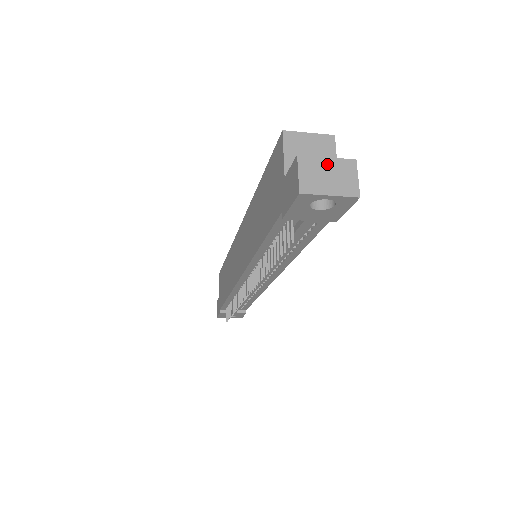
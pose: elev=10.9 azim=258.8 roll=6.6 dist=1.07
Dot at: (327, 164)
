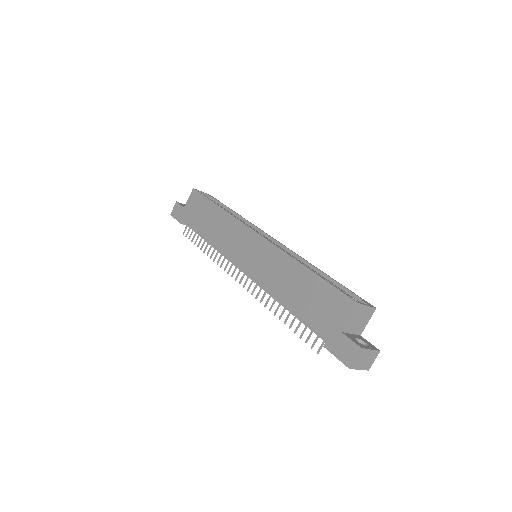
Dot at: (369, 353)
